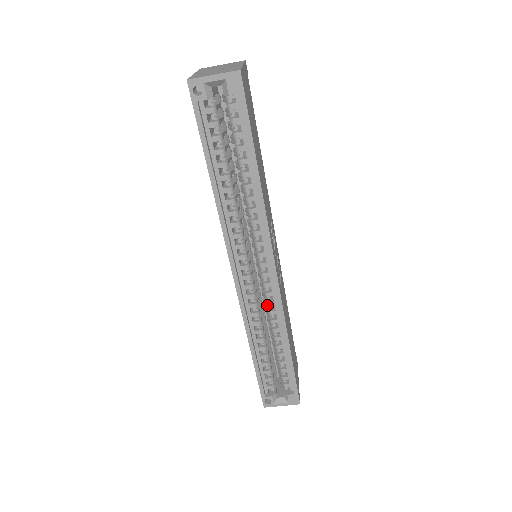
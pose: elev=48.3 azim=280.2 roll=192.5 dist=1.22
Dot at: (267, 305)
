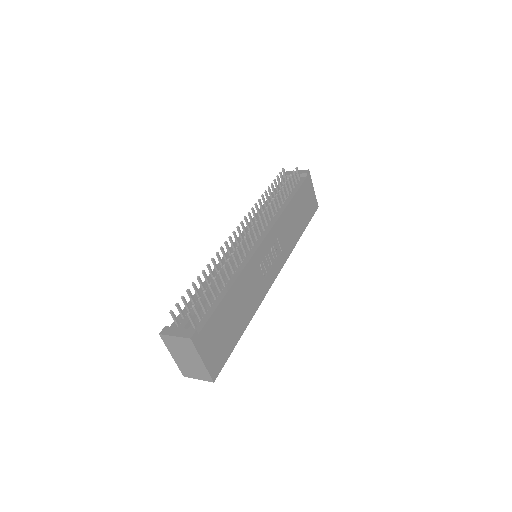
Dot at: occluded
